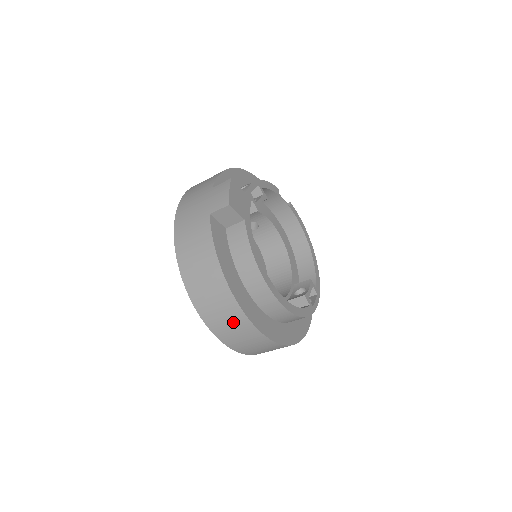
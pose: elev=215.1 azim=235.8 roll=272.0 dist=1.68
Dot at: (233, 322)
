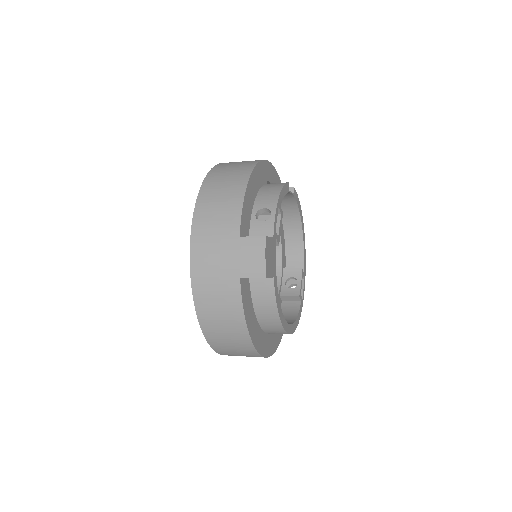
Dot at: (246, 355)
